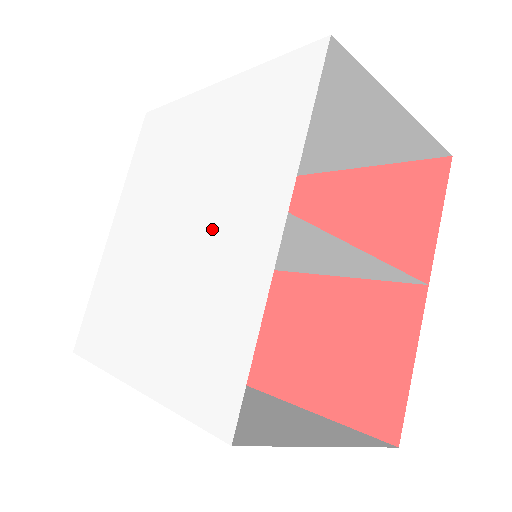
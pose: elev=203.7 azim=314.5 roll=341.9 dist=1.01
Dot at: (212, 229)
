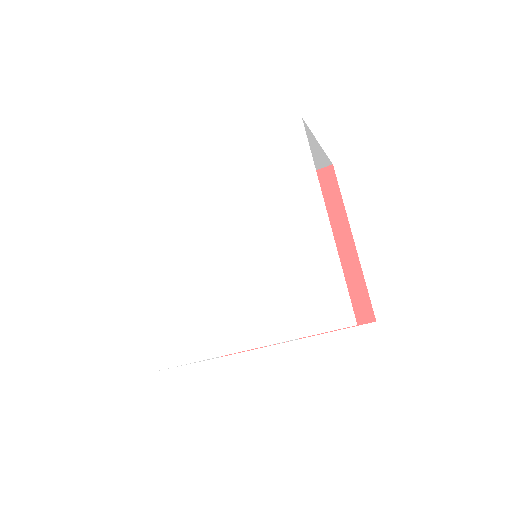
Dot at: (235, 290)
